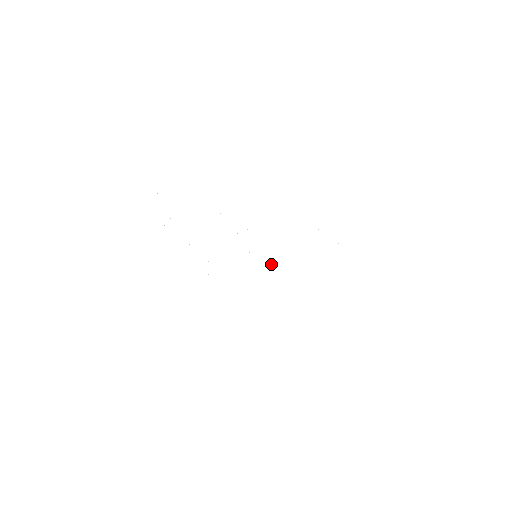
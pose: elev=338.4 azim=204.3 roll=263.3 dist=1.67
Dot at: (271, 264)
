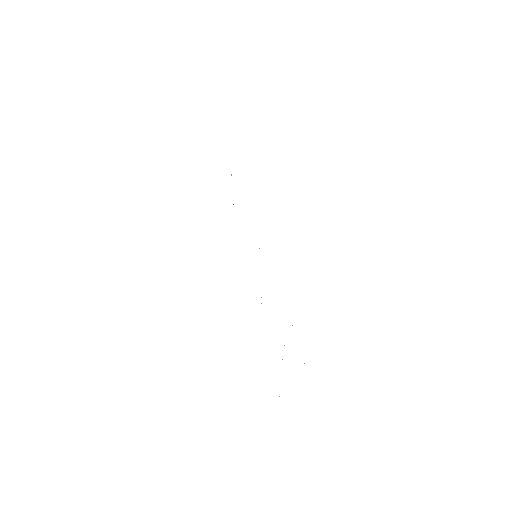
Dot at: occluded
